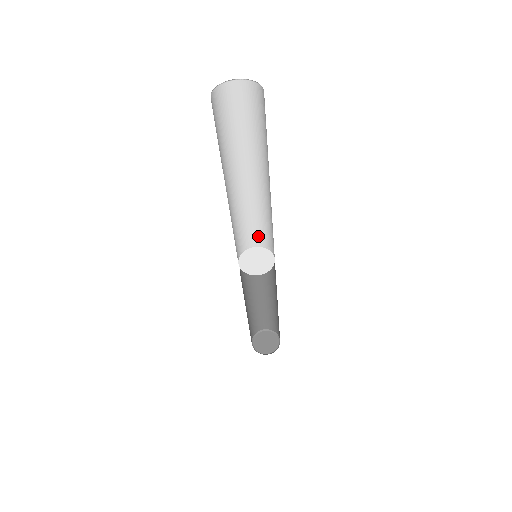
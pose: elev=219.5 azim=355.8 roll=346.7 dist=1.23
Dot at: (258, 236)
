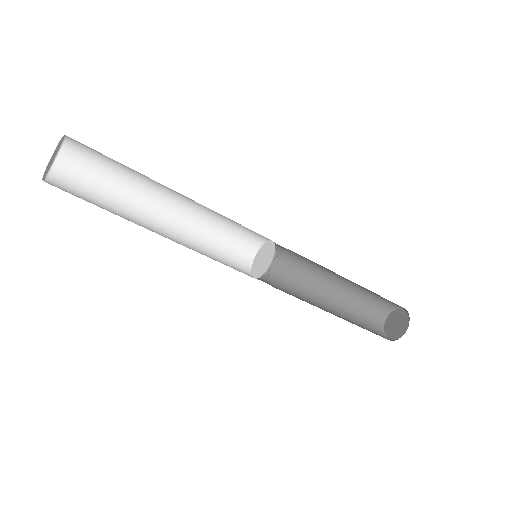
Dot at: (241, 247)
